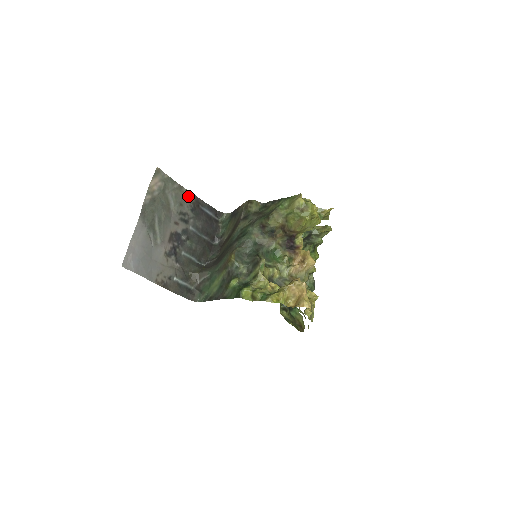
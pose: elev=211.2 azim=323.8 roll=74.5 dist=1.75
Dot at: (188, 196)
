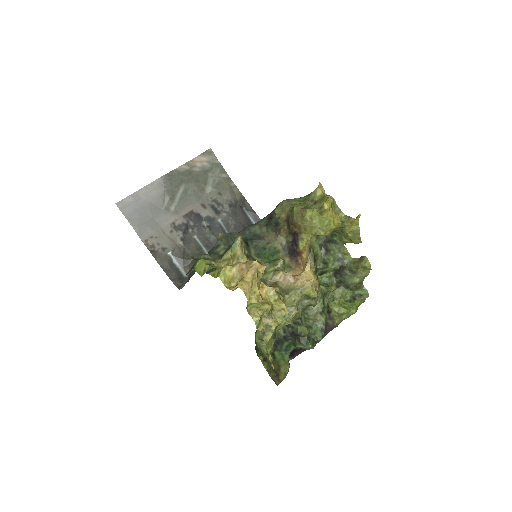
Dot at: (234, 192)
